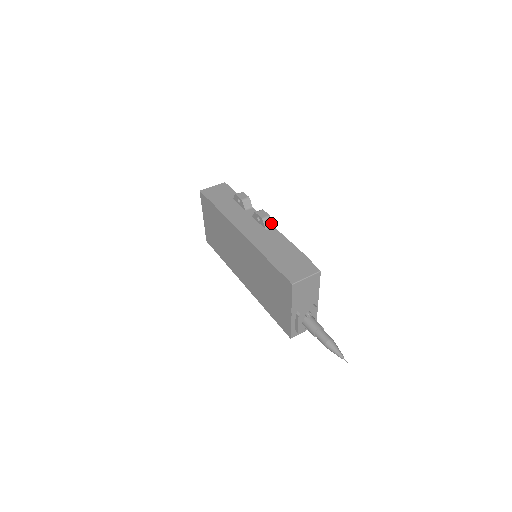
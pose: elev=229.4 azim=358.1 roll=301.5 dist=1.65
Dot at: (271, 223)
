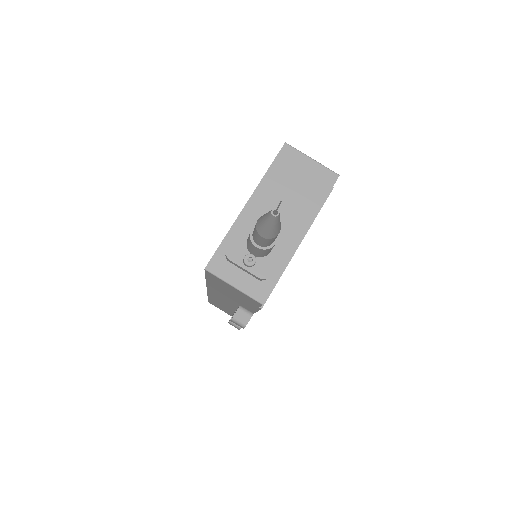
Dot at: occluded
